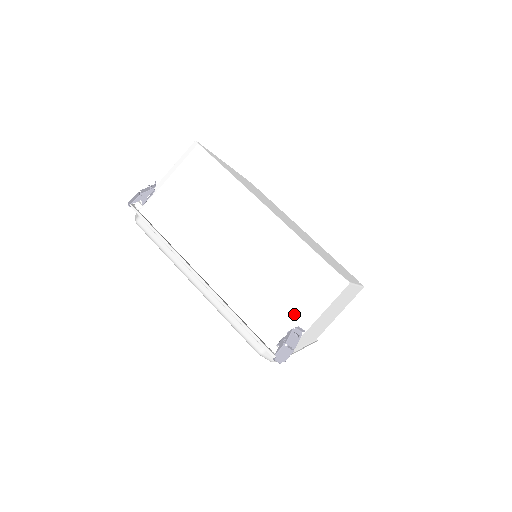
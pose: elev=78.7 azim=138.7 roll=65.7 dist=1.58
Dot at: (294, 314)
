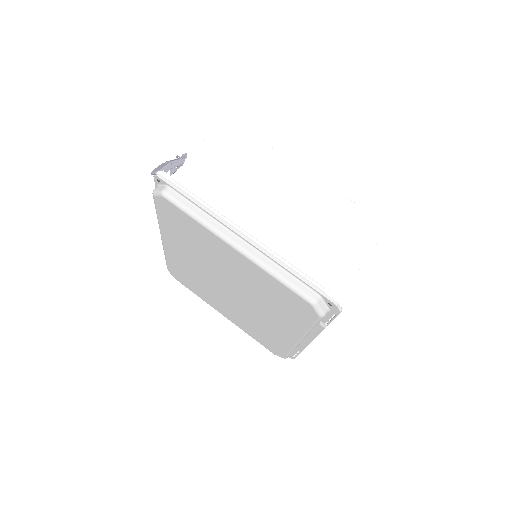
Dot at: occluded
